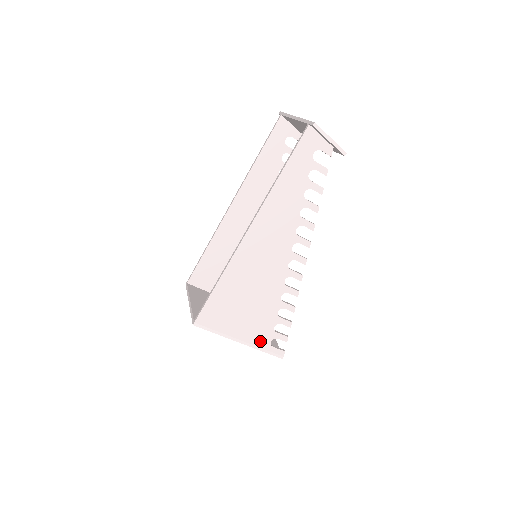
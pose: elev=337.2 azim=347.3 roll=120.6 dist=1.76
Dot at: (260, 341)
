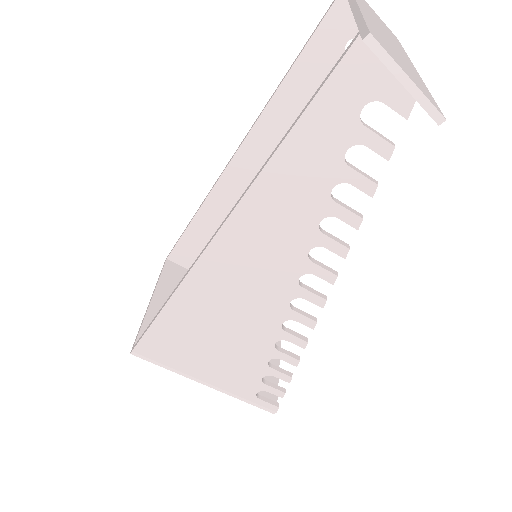
Dot at: (239, 389)
